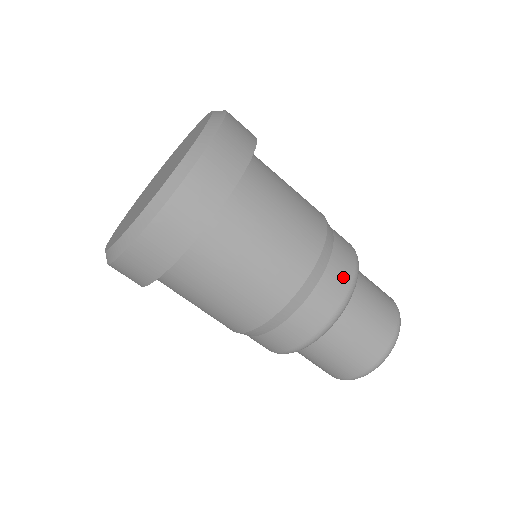
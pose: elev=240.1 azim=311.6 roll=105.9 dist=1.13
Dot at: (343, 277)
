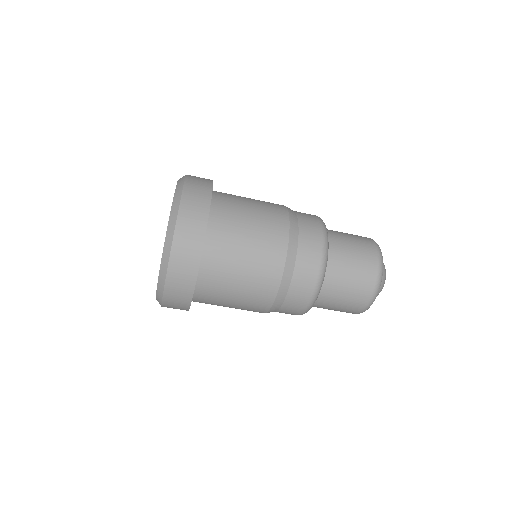
Dot at: (314, 242)
